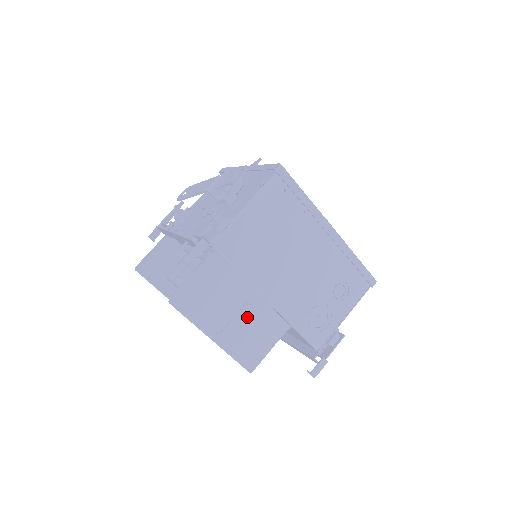
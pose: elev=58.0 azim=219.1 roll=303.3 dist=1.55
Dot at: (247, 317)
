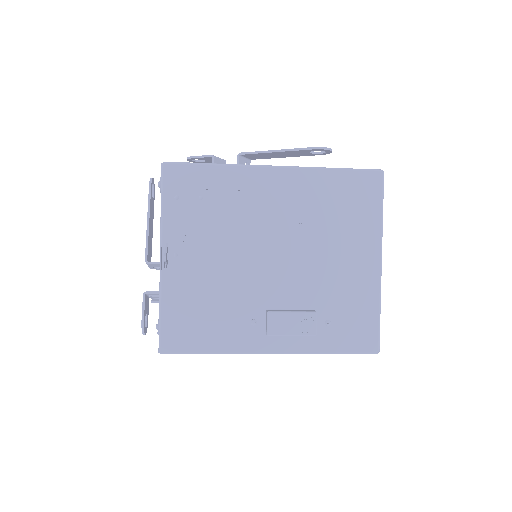
Dot at: occluded
